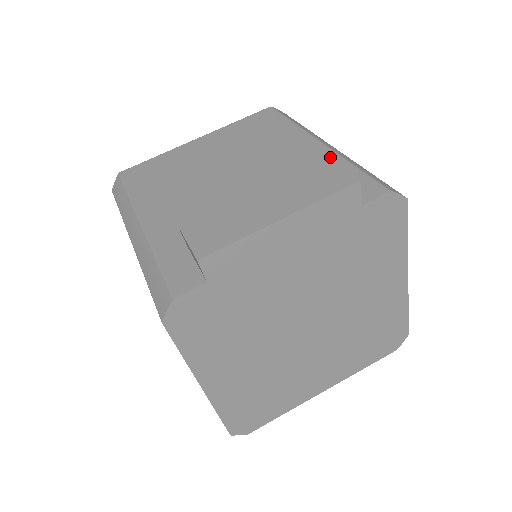
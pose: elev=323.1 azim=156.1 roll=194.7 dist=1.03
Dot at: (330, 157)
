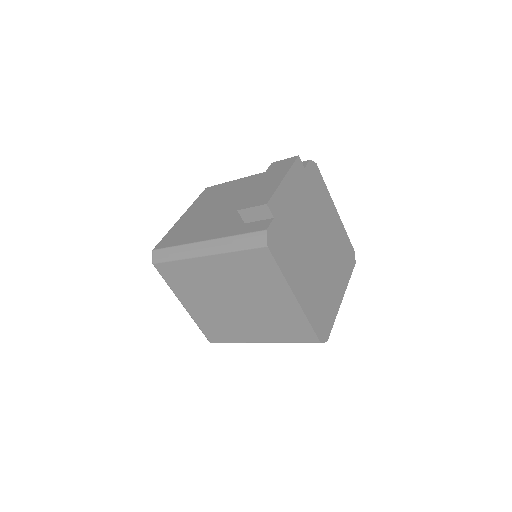
Dot at: occluded
